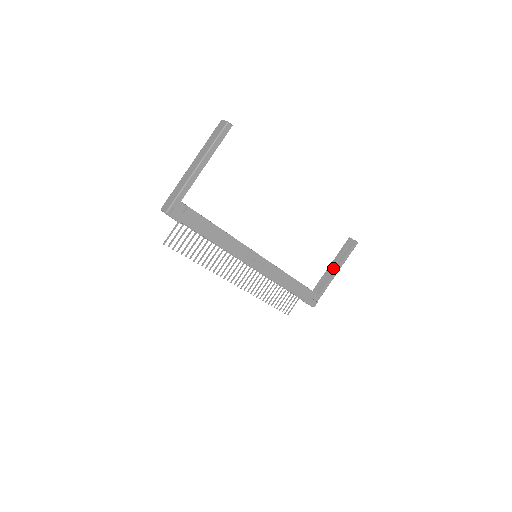
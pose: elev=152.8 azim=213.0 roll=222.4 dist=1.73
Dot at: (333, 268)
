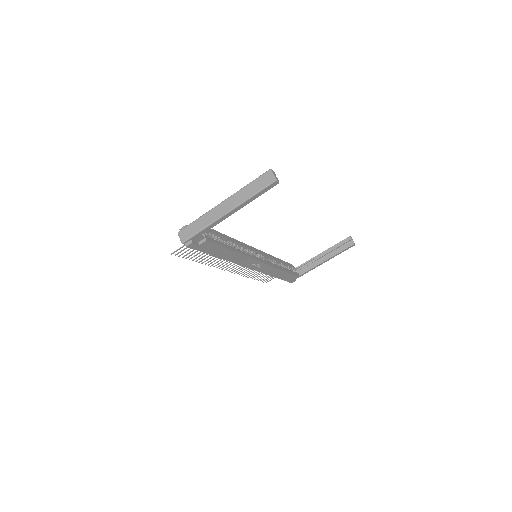
Dot at: (323, 258)
